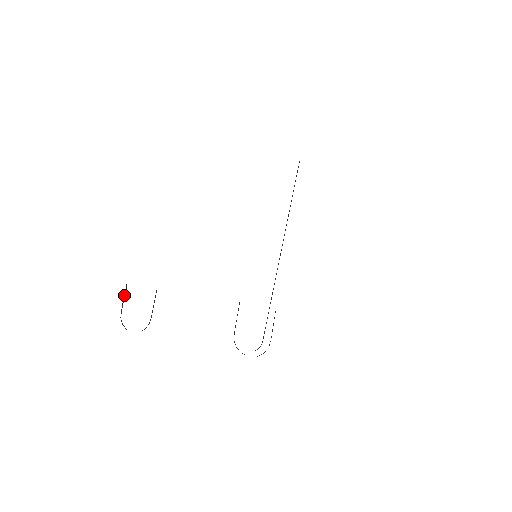
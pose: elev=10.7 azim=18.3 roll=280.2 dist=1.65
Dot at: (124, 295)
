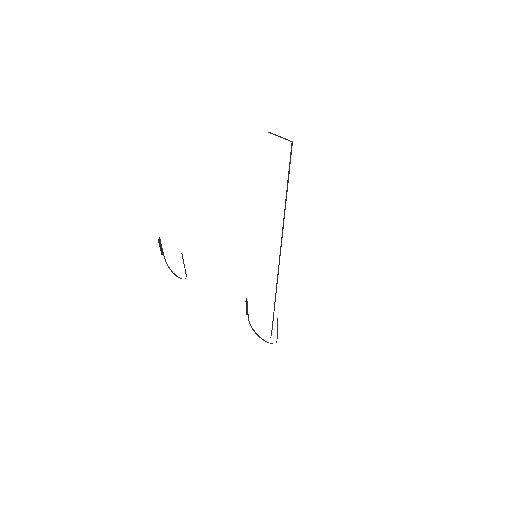
Dot at: (161, 246)
